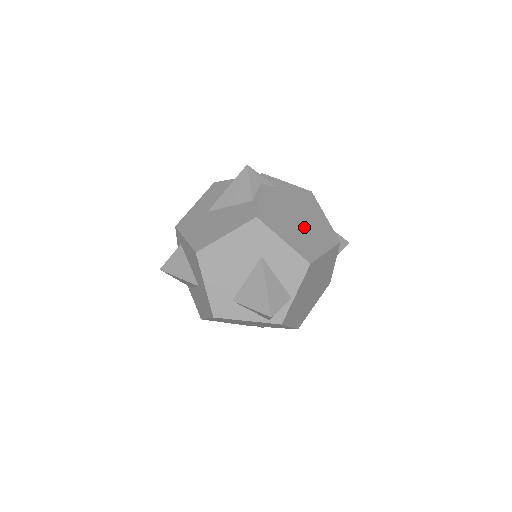
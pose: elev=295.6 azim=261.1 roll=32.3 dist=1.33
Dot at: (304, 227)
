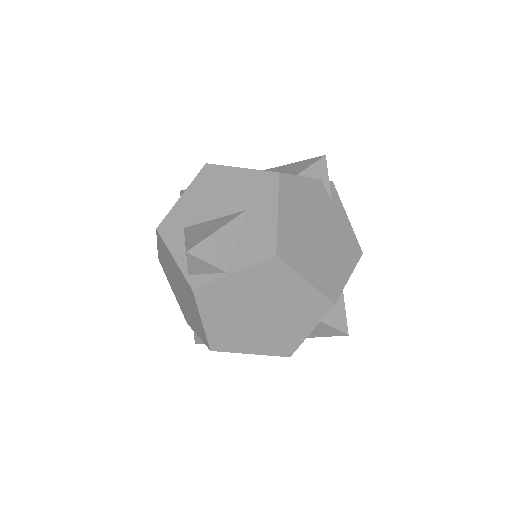
Dot at: (314, 243)
